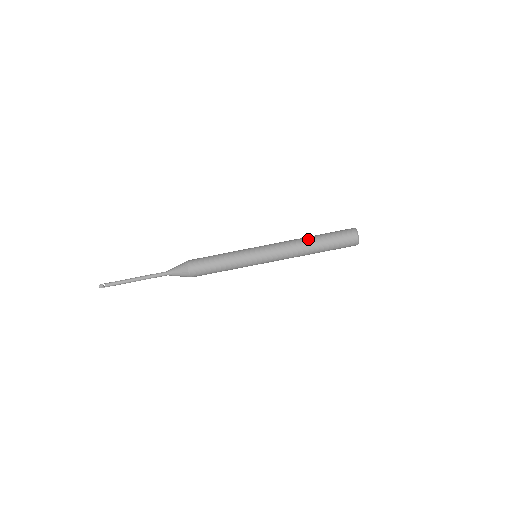
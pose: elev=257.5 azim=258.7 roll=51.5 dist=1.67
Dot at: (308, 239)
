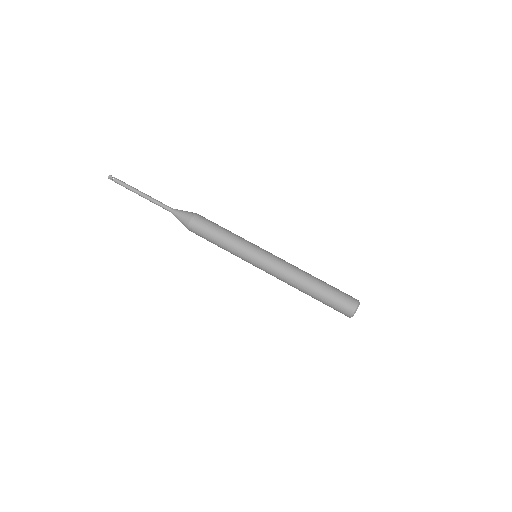
Dot at: (310, 280)
